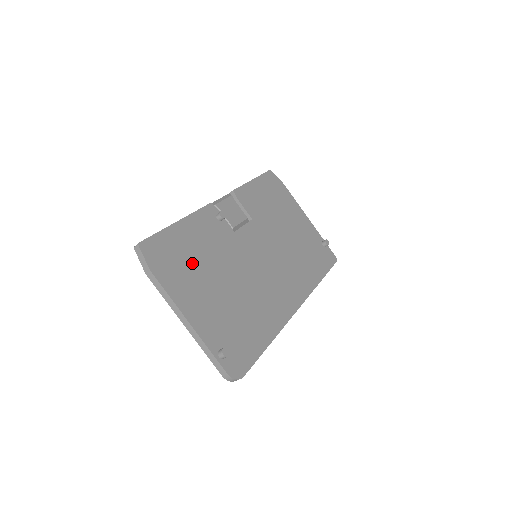
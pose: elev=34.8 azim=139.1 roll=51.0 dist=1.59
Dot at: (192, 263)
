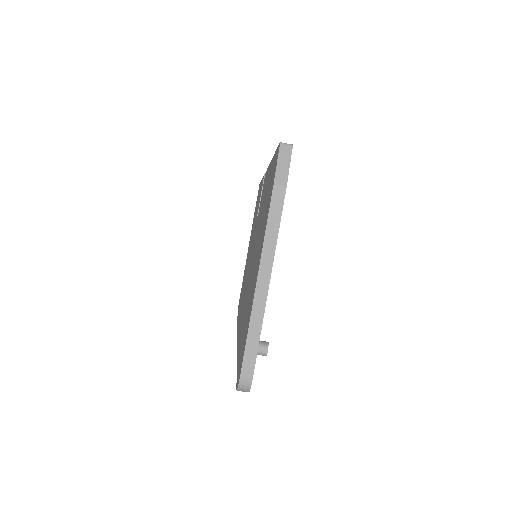
Dot at: occluded
